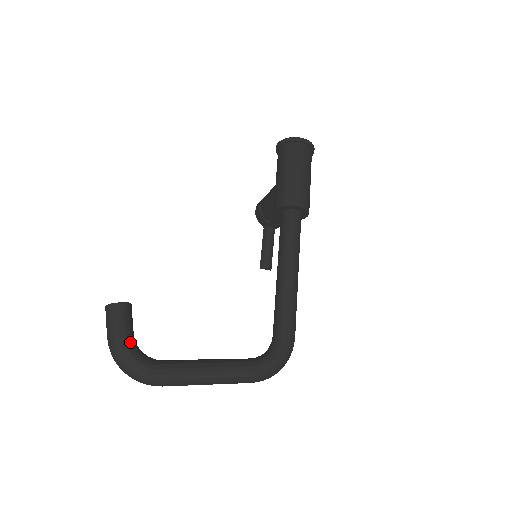
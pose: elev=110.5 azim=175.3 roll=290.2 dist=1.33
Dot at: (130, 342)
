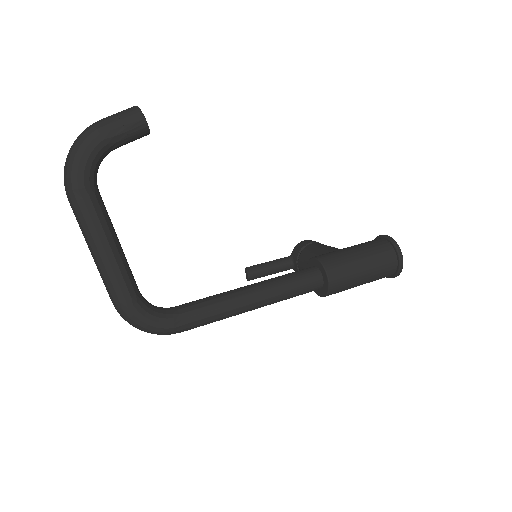
Dot at: (105, 146)
